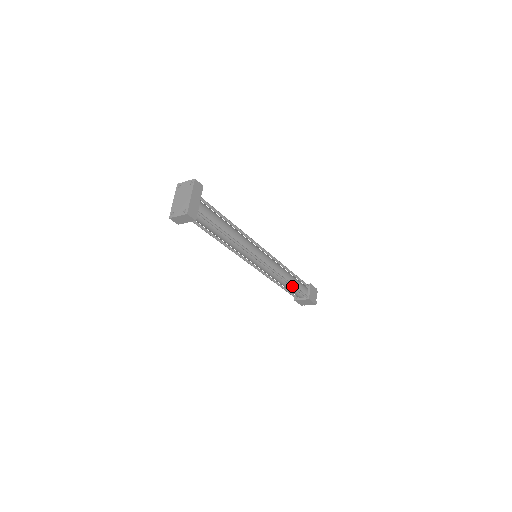
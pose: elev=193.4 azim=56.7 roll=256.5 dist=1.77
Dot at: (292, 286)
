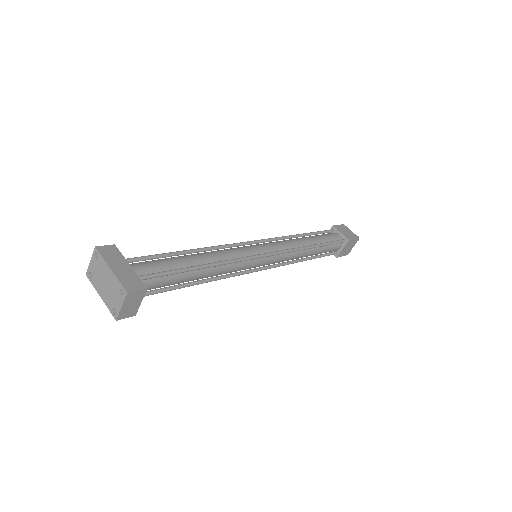
Dot at: (321, 246)
